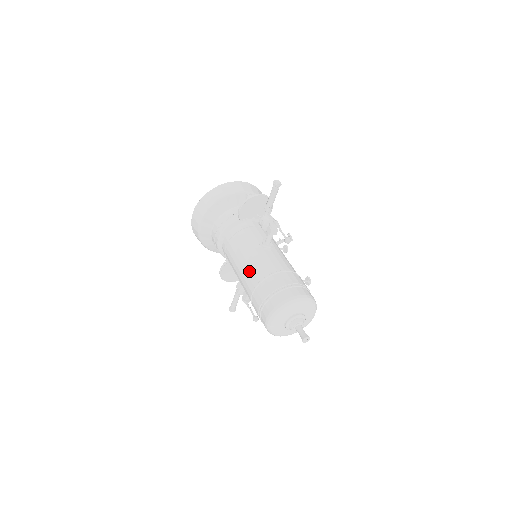
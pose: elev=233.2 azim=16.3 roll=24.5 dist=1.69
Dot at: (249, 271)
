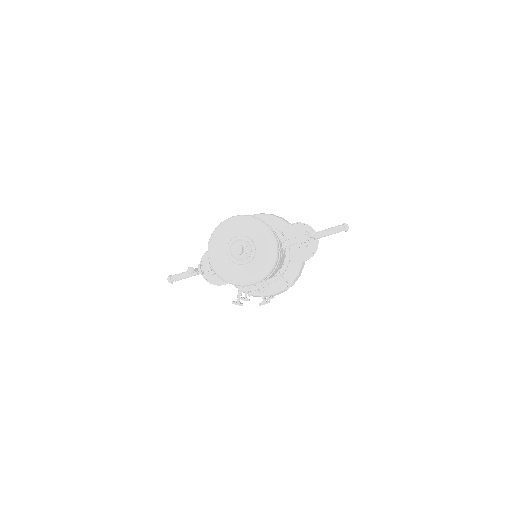
Dot at: occluded
